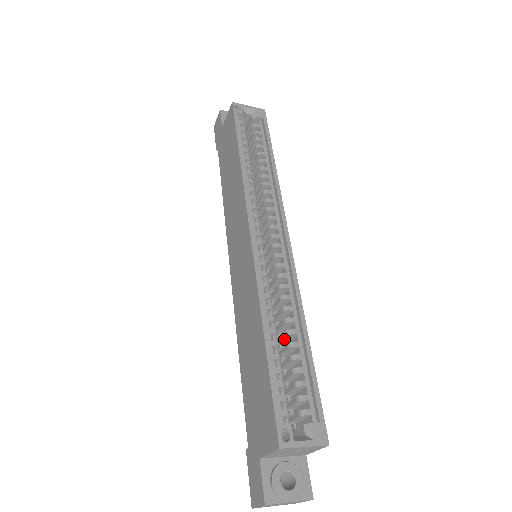
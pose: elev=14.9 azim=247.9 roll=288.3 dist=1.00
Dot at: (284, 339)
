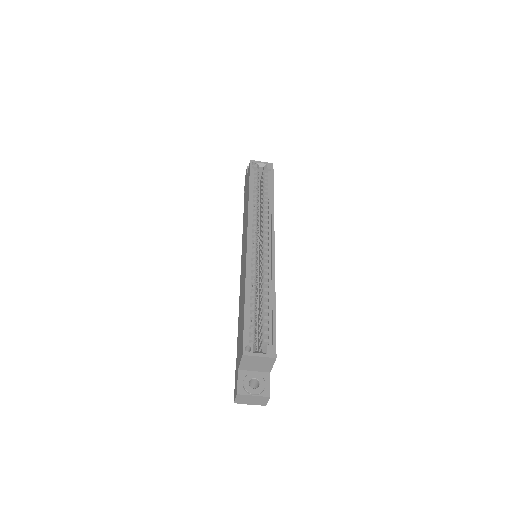
Dot at: occluded
